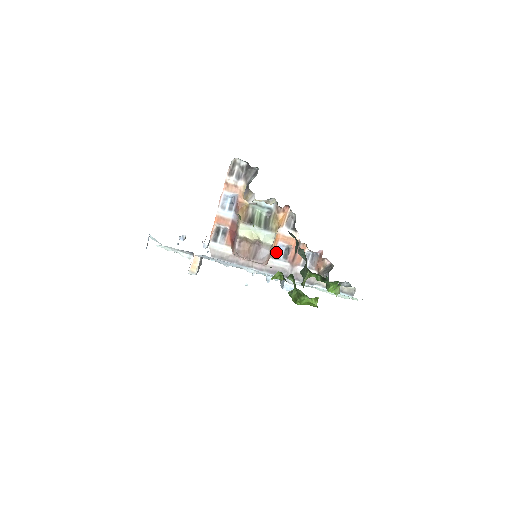
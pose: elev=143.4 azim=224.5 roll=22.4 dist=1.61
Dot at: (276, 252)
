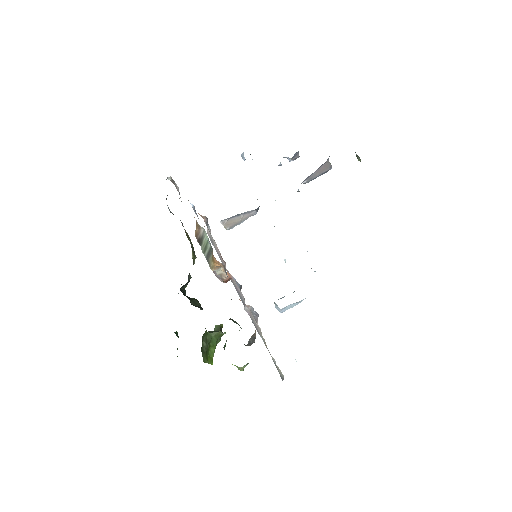
Dot at: (235, 279)
